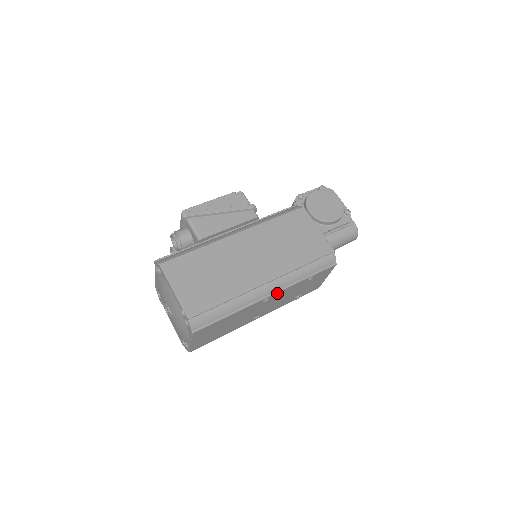
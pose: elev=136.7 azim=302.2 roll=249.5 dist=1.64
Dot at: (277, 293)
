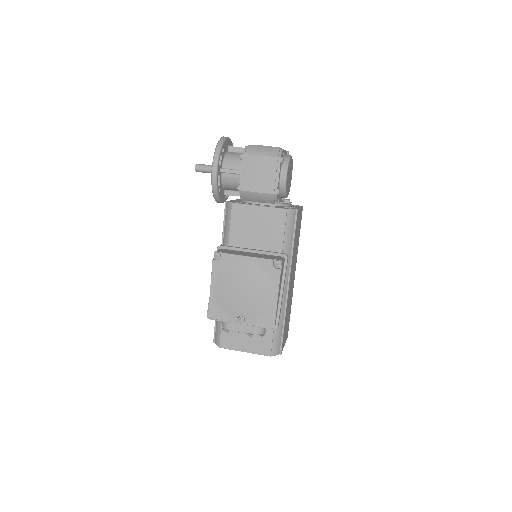
Dot at: occluded
